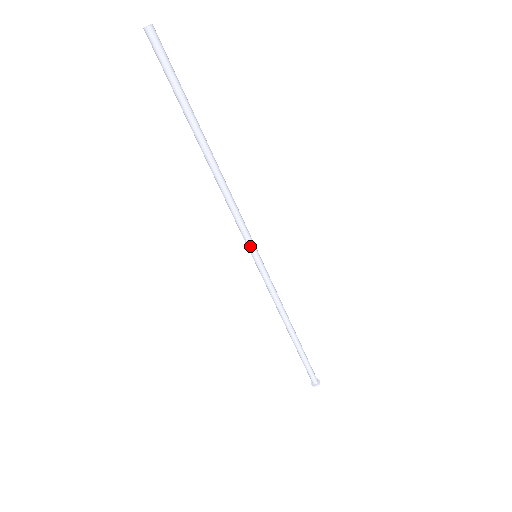
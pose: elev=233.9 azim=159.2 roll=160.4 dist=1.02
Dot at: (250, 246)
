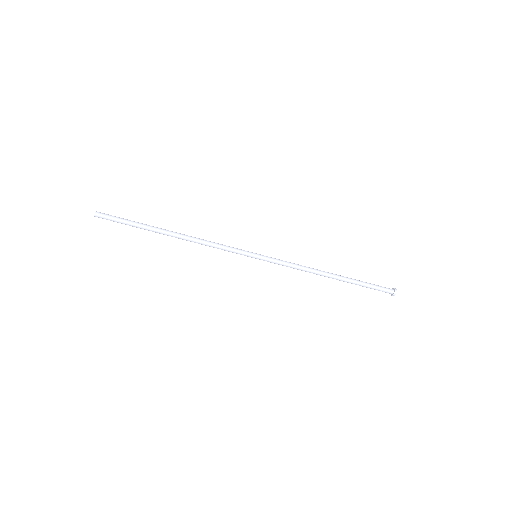
Dot at: occluded
